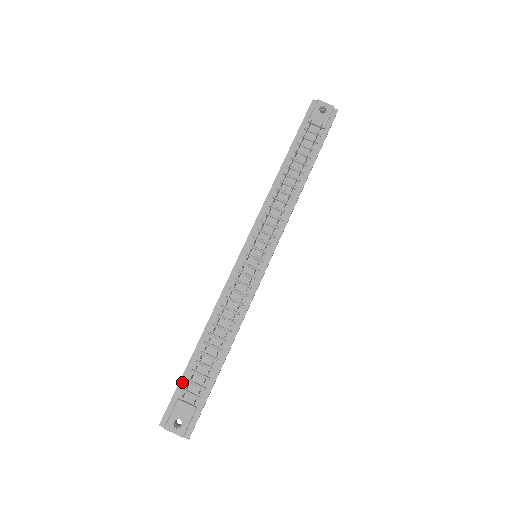
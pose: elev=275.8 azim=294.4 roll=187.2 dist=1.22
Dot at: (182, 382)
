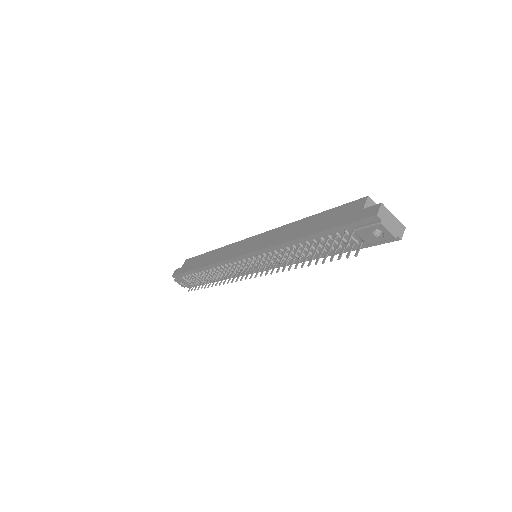
Dot at: (186, 273)
